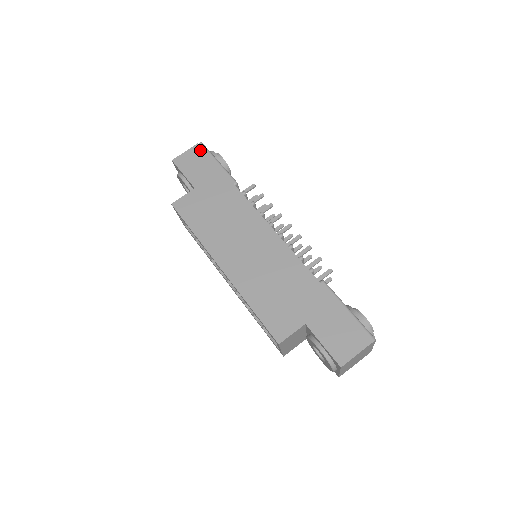
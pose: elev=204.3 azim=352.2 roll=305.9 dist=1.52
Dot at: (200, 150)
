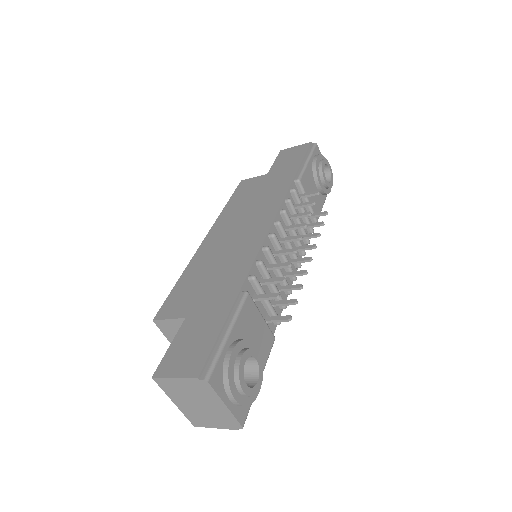
Dot at: (306, 147)
